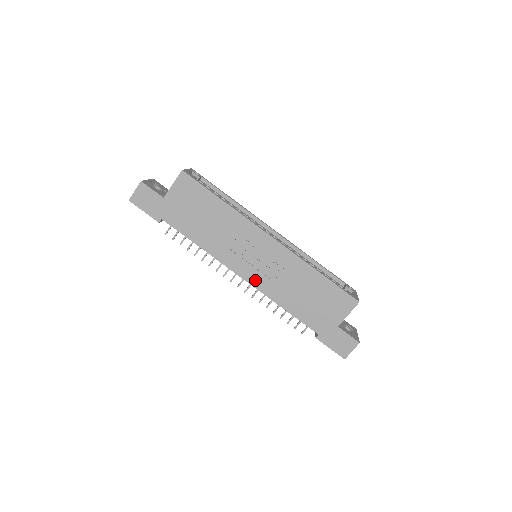
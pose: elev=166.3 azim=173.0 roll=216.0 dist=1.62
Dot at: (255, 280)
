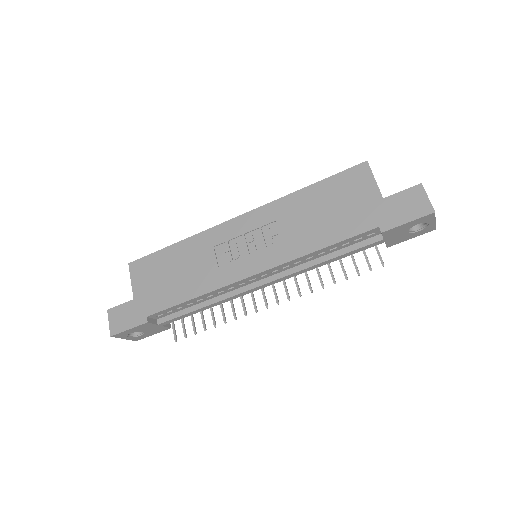
Dot at: (267, 261)
